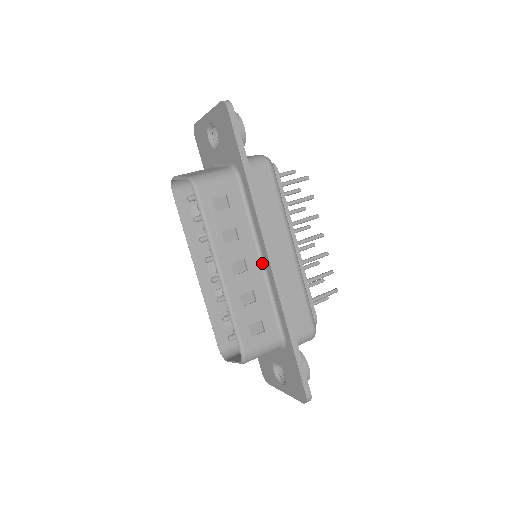
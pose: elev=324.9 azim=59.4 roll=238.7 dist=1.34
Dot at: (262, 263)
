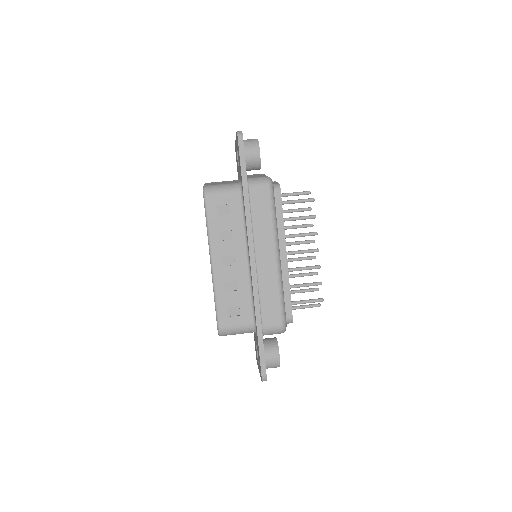
Dot at: (248, 262)
